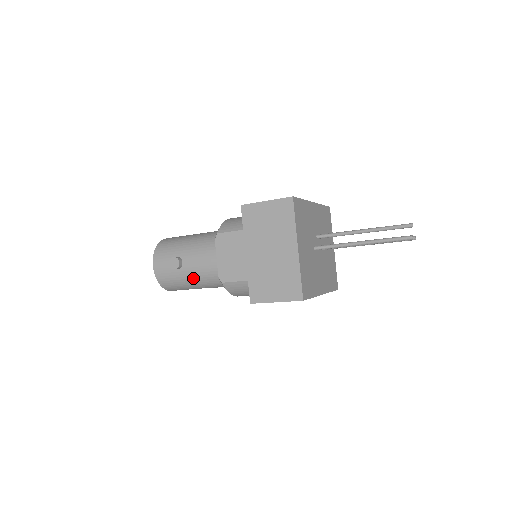
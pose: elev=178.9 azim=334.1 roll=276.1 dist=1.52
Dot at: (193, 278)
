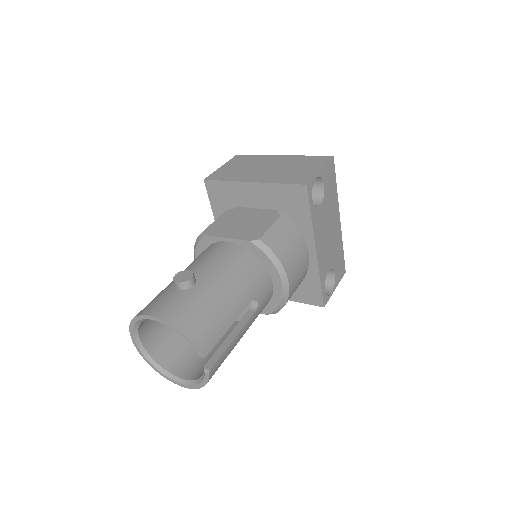
Dot at: (222, 282)
